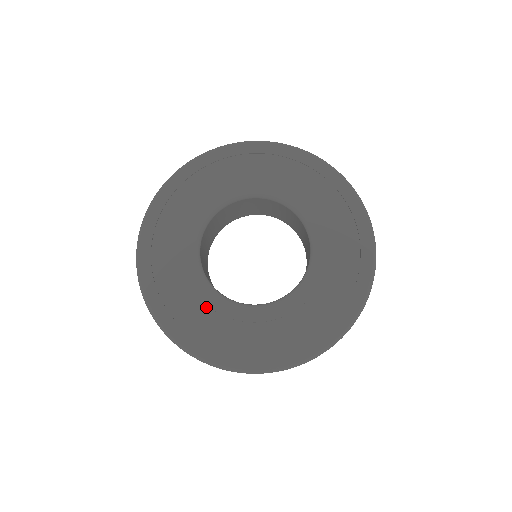
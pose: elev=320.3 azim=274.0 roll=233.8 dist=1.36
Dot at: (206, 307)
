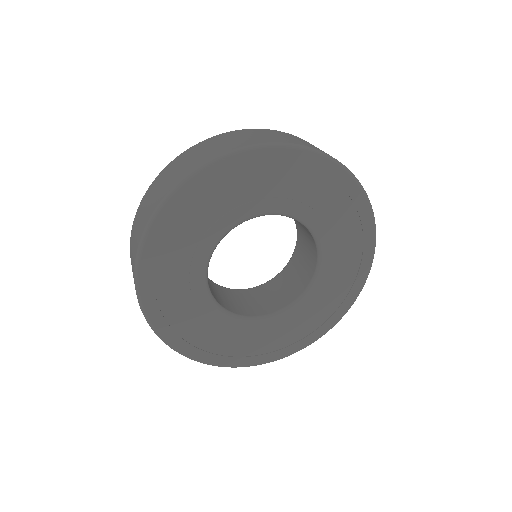
Dot at: (229, 331)
